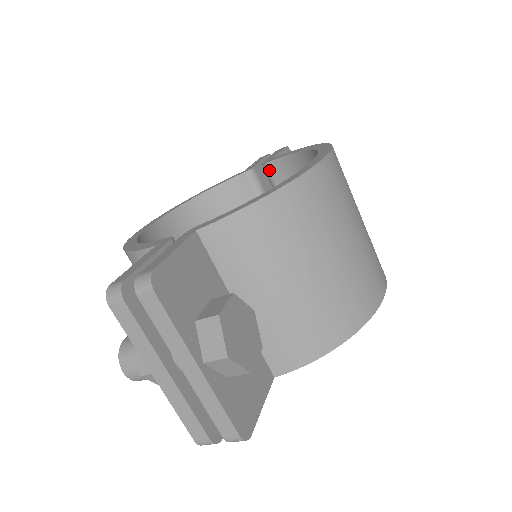
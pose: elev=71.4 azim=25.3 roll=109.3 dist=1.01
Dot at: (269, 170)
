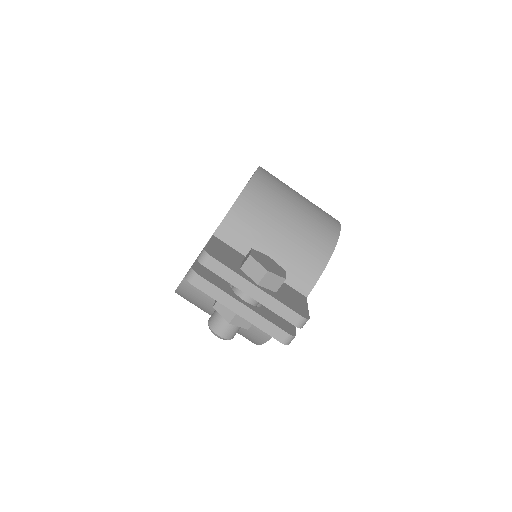
Dot at: occluded
